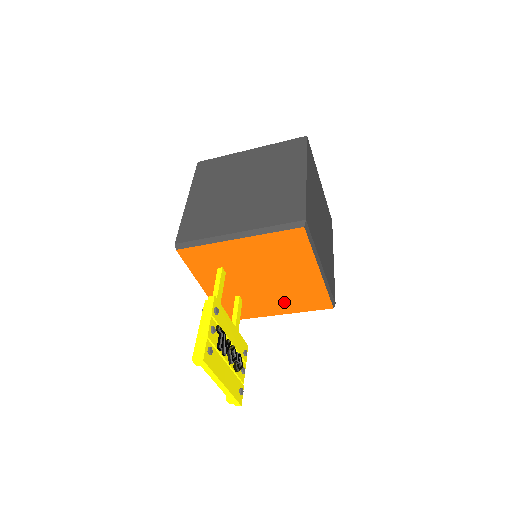
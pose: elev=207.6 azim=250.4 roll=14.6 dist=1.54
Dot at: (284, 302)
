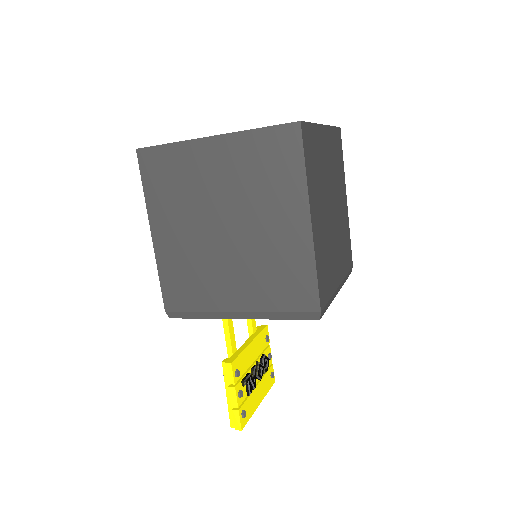
Dot at: occluded
